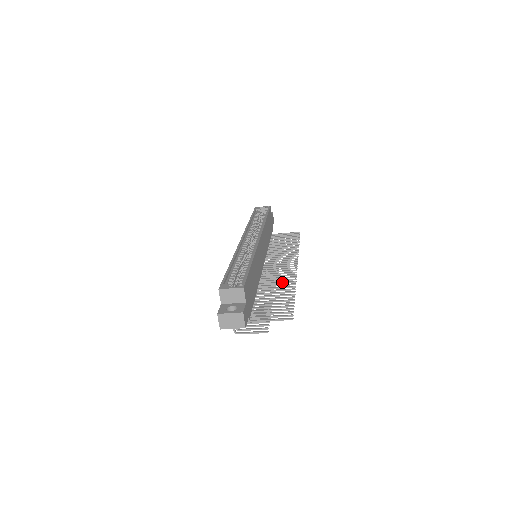
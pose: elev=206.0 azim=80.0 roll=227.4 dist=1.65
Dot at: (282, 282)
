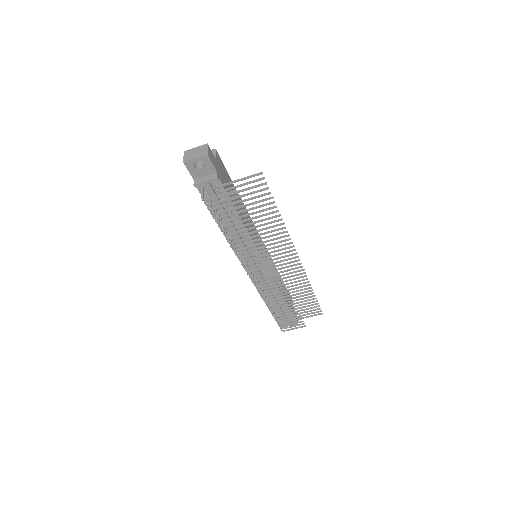
Dot at: (273, 234)
